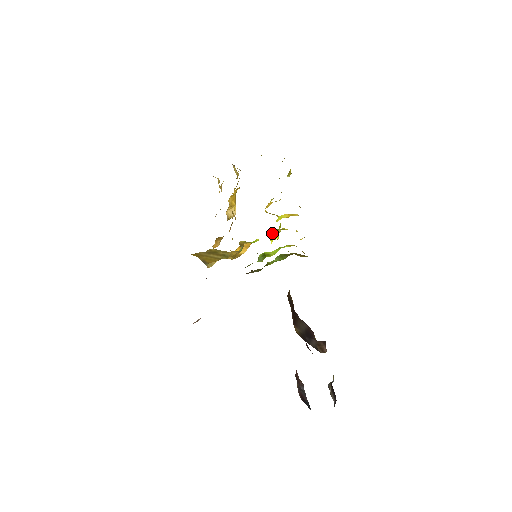
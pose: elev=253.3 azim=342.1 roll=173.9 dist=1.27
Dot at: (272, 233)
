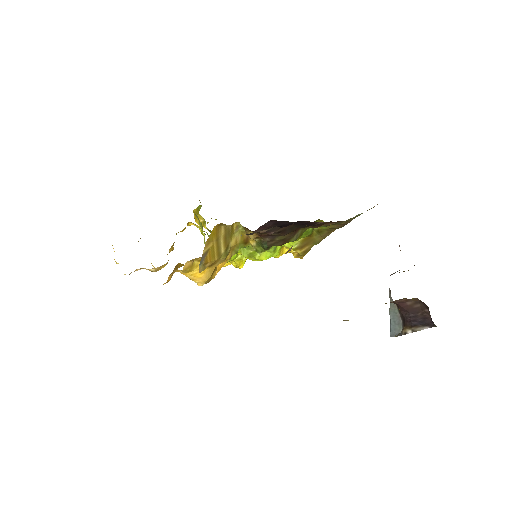
Dot at: occluded
